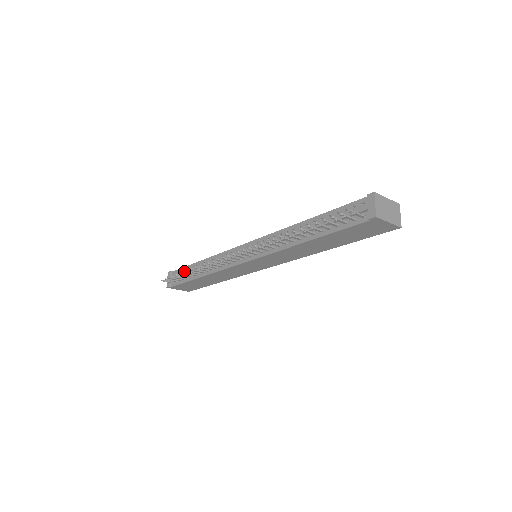
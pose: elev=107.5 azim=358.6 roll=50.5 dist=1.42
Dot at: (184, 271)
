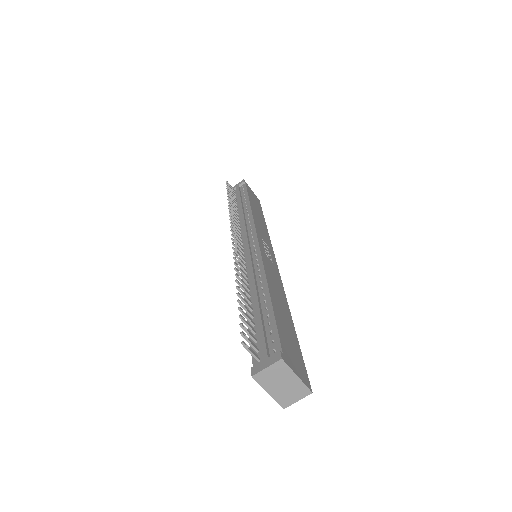
Dot at: (243, 194)
